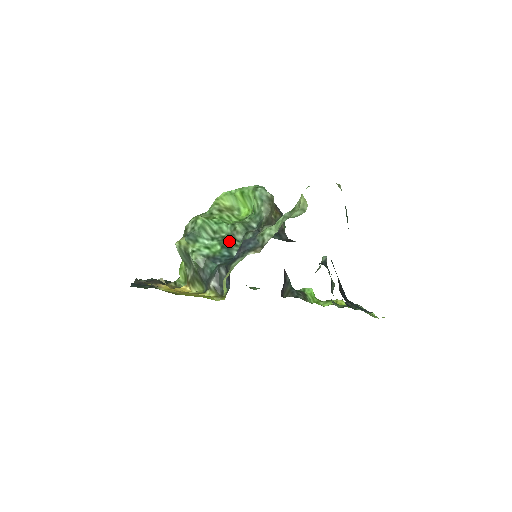
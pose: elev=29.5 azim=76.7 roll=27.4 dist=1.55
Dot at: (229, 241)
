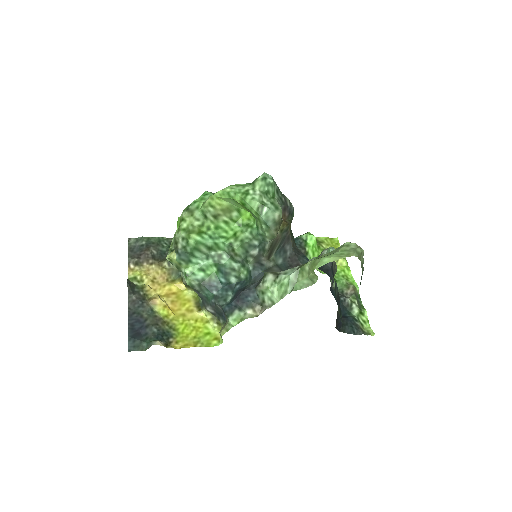
Dot at: (226, 264)
